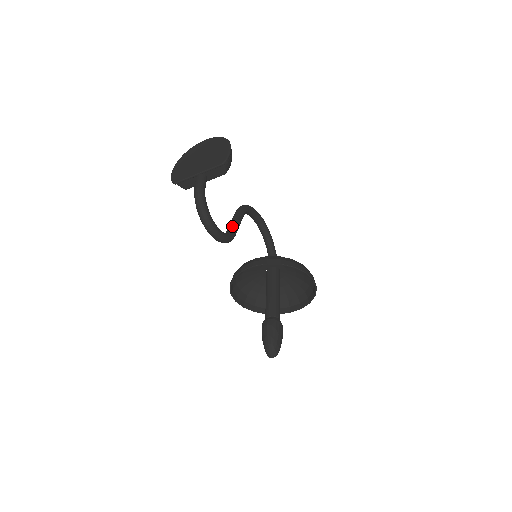
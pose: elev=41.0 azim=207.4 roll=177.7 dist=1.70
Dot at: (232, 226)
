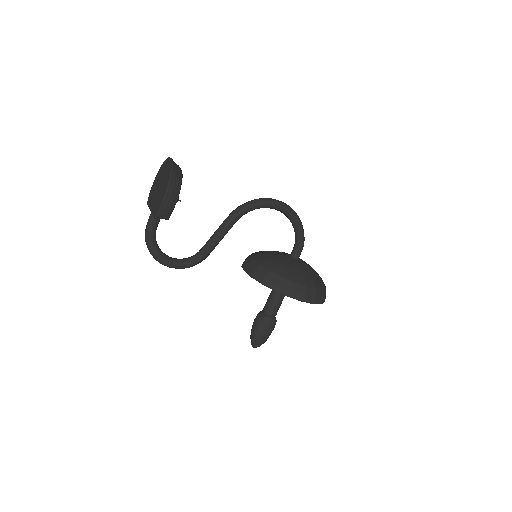
Dot at: (206, 245)
